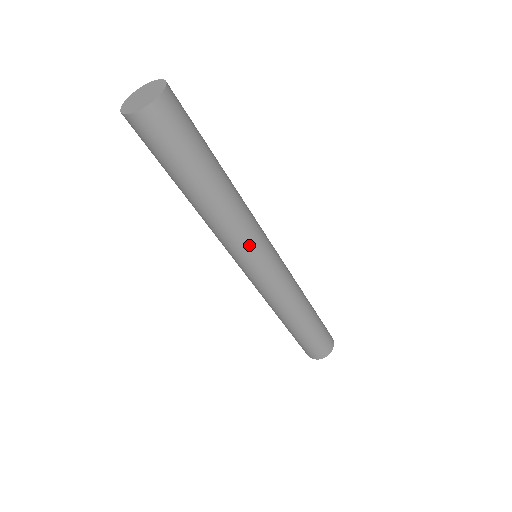
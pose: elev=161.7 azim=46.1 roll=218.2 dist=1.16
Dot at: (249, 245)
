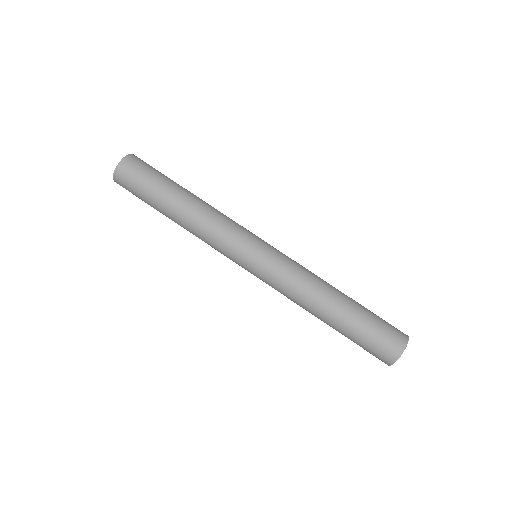
Dot at: (231, 236)
